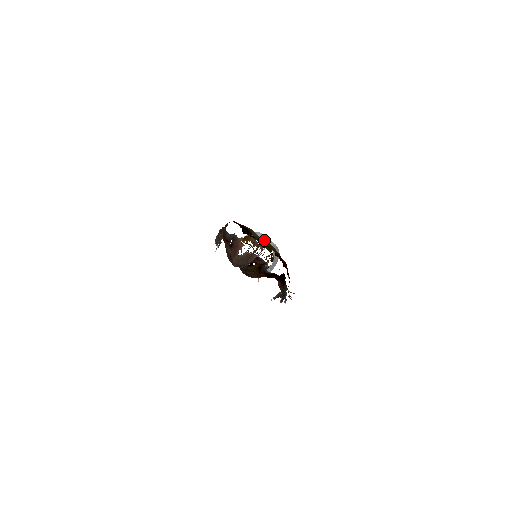
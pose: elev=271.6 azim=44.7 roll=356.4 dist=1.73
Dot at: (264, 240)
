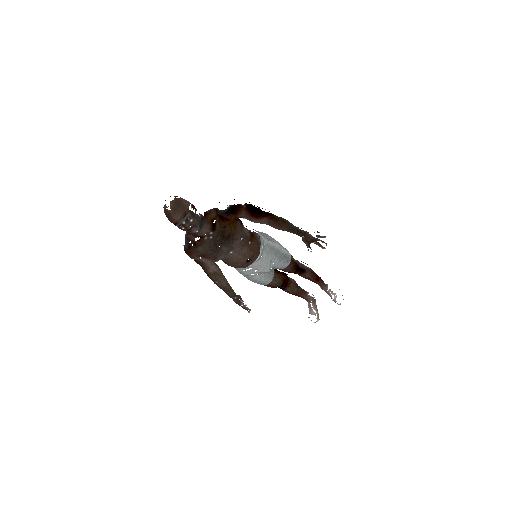
Dot at: occluded
